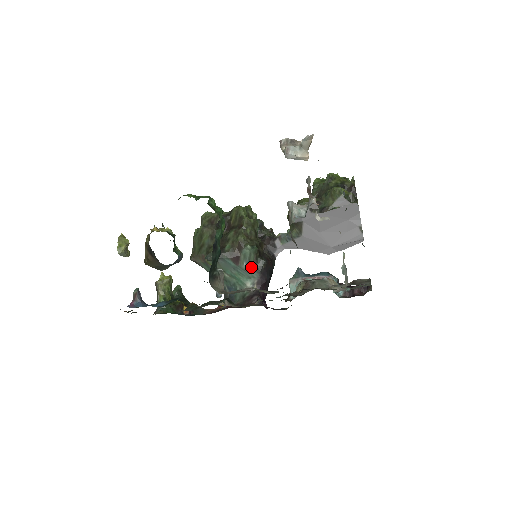
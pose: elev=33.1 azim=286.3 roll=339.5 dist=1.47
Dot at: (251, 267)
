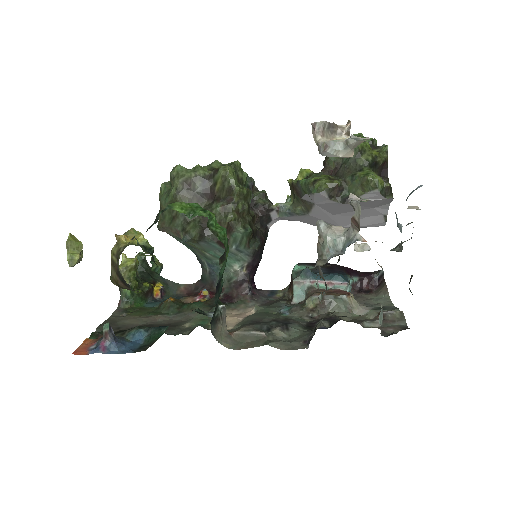
Dot at: (241, 250)
